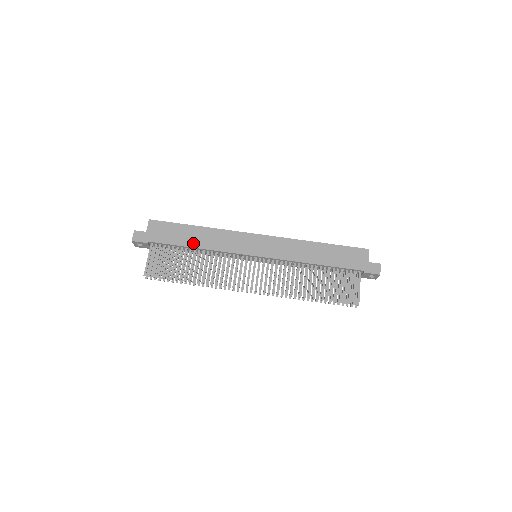
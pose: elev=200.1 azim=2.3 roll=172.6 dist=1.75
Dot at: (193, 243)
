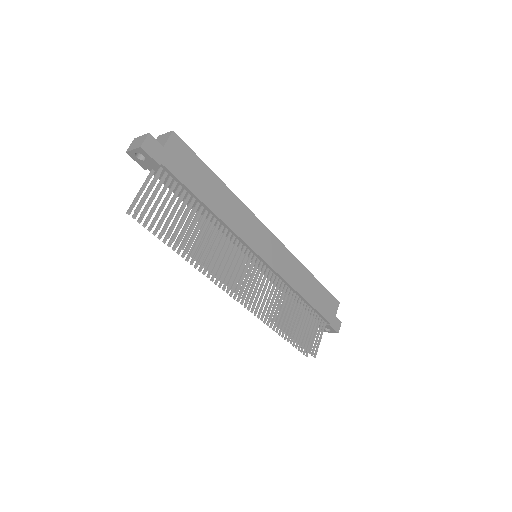
Dot at: (211, 202)
